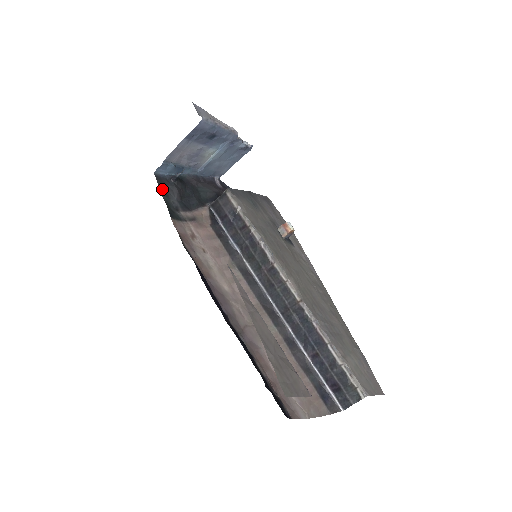
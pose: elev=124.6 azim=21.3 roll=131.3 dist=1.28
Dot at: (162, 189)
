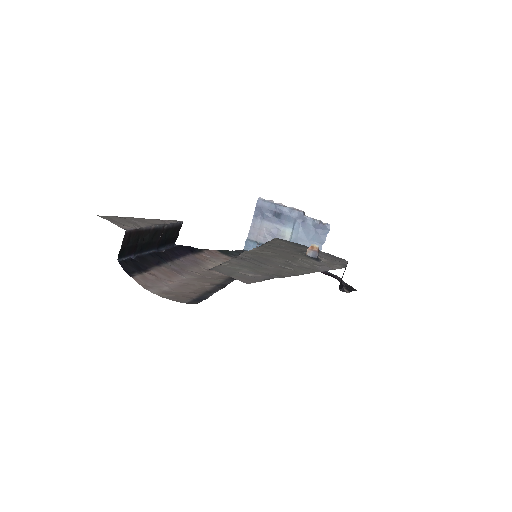
Dot at: (237, 251)
